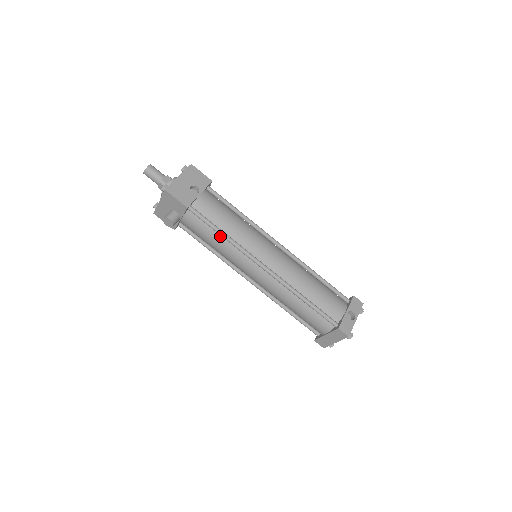
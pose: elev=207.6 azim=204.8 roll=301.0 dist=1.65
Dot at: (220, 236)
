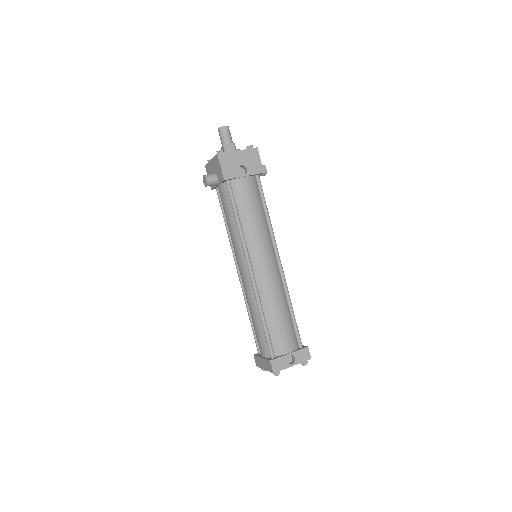
Dot at: occluded
